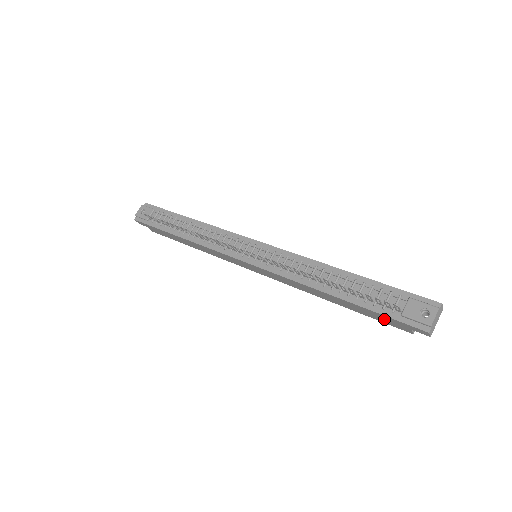
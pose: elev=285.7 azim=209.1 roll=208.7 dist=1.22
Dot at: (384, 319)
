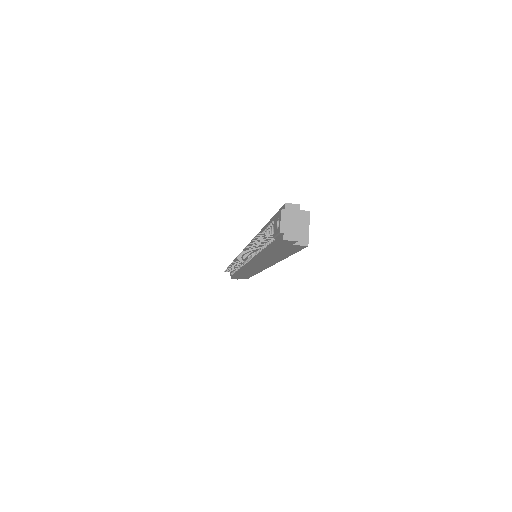
Dot at: (286, 249)
